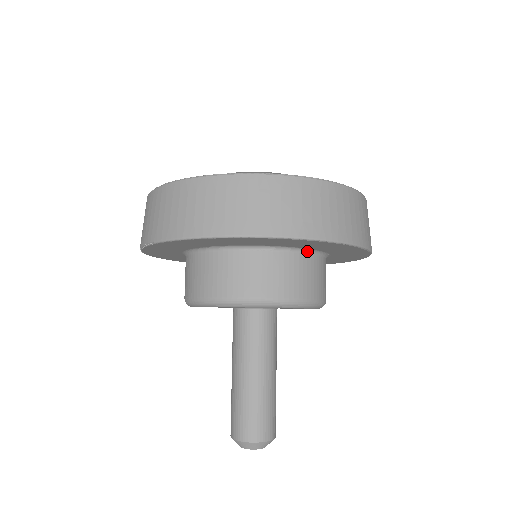
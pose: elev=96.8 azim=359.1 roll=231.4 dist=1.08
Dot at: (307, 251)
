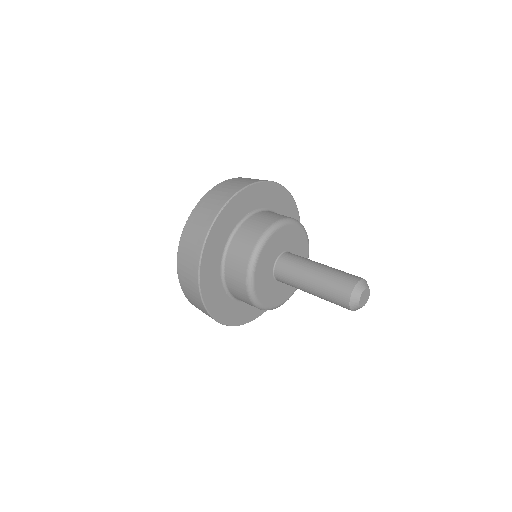
Dot at: occluded
